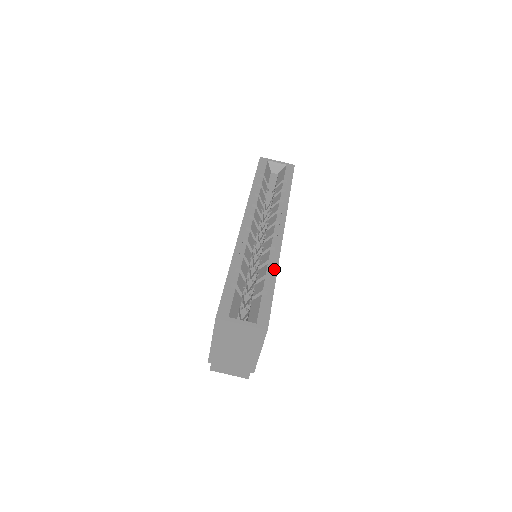
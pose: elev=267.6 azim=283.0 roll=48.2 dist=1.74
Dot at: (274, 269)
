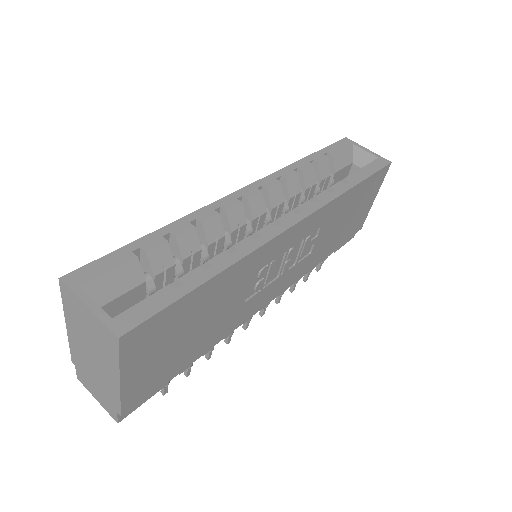
Dot at: (228, 261)
